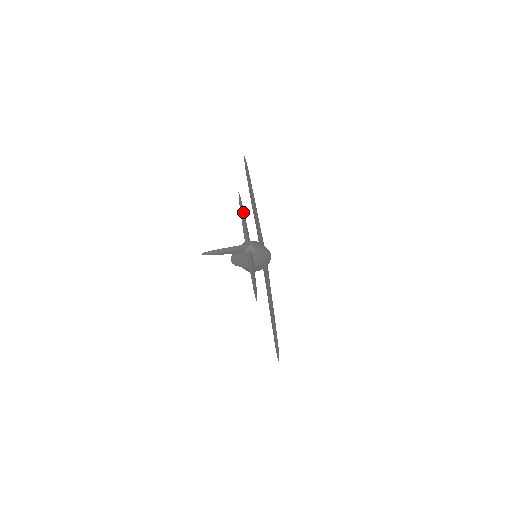
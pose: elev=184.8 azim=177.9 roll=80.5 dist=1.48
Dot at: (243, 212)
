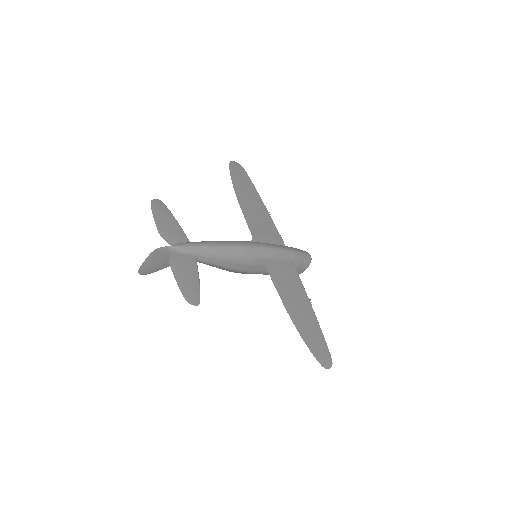
Dot at: (162, 217)
